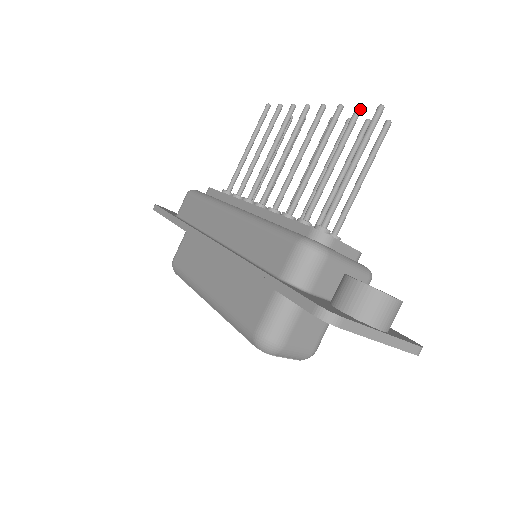
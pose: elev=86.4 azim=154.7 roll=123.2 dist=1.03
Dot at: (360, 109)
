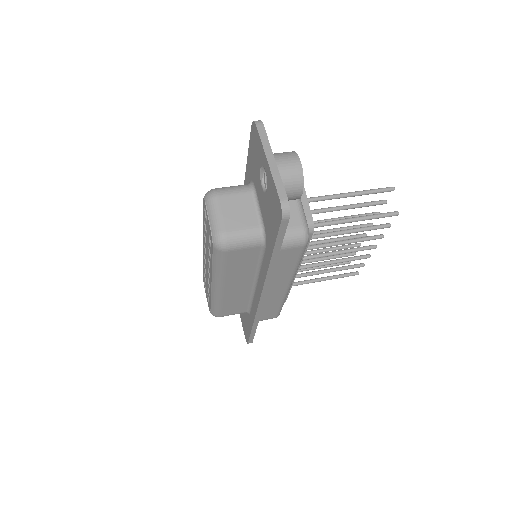
Dot at: (384, 200)
